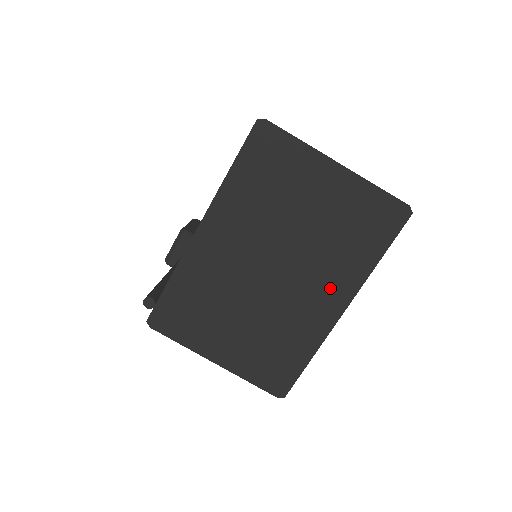
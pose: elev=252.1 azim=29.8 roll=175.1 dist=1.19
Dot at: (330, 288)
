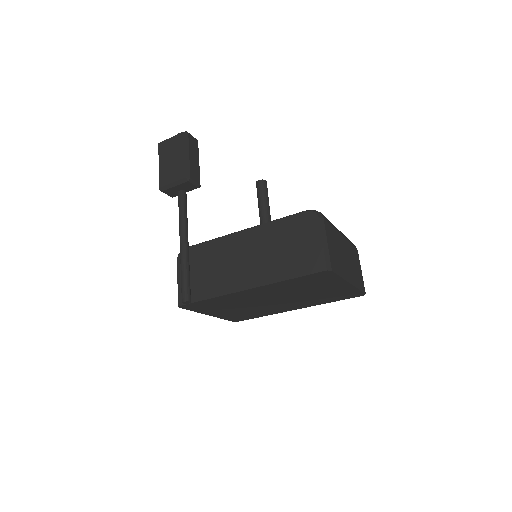
Dot at: (298, 305)
